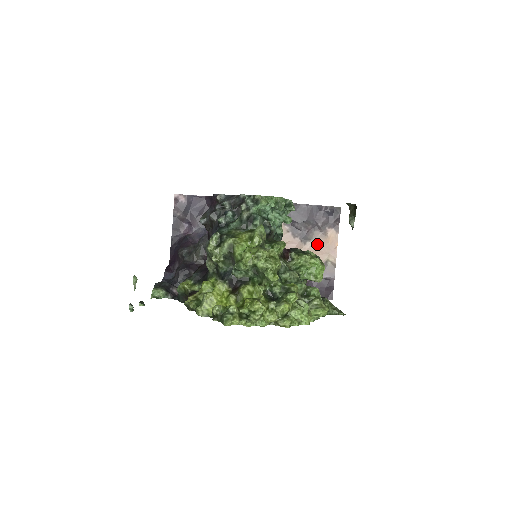
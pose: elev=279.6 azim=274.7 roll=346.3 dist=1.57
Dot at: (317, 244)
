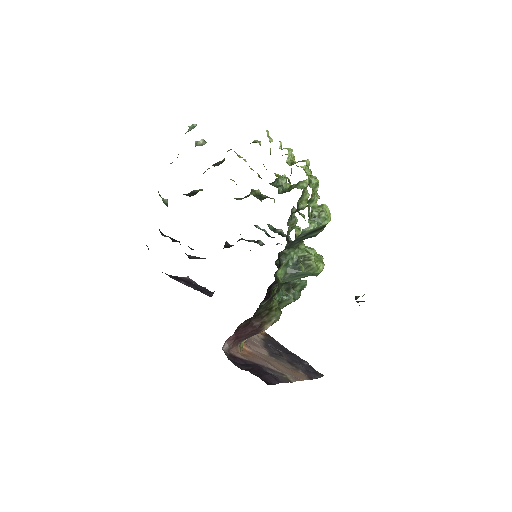
Dot at: (283, 365)
